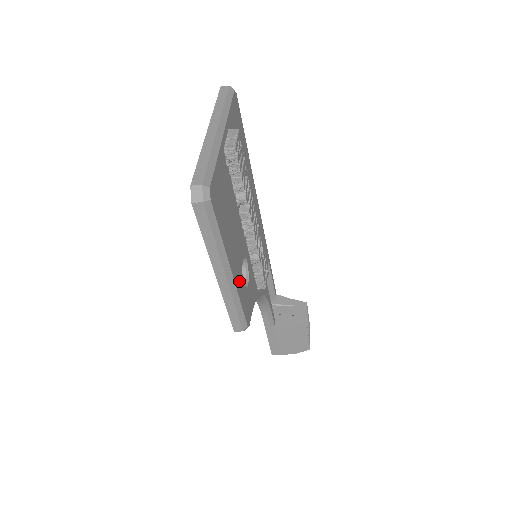
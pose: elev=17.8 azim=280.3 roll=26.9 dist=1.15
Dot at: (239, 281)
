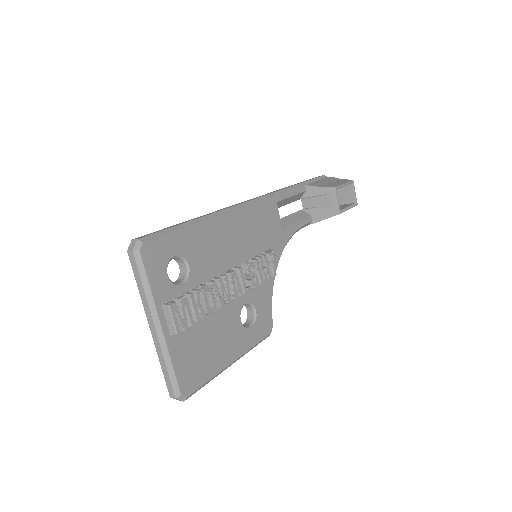
Dot at: (245, 341)
